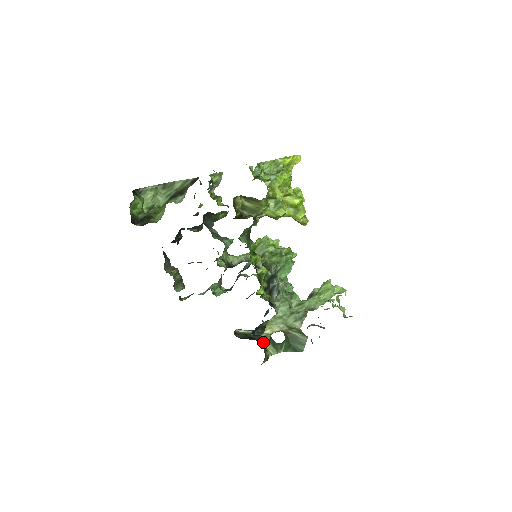
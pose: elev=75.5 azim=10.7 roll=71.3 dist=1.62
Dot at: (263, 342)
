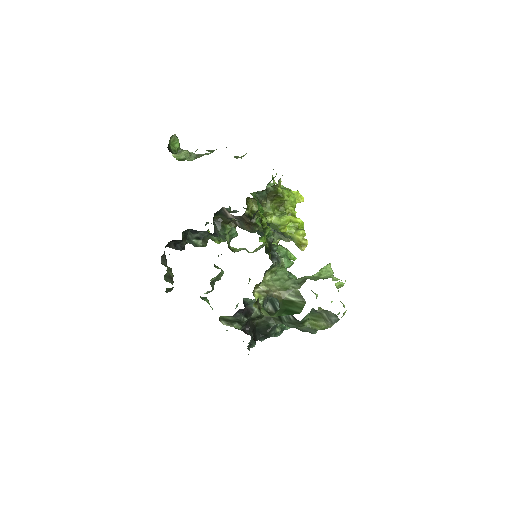
Dot at: occluded
